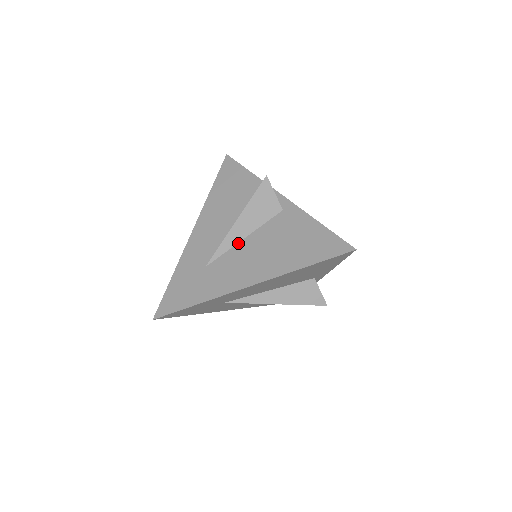
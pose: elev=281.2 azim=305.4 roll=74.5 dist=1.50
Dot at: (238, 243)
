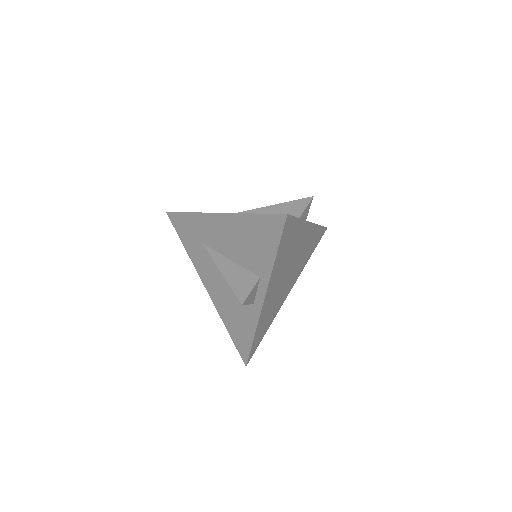
Dot at: occluded
